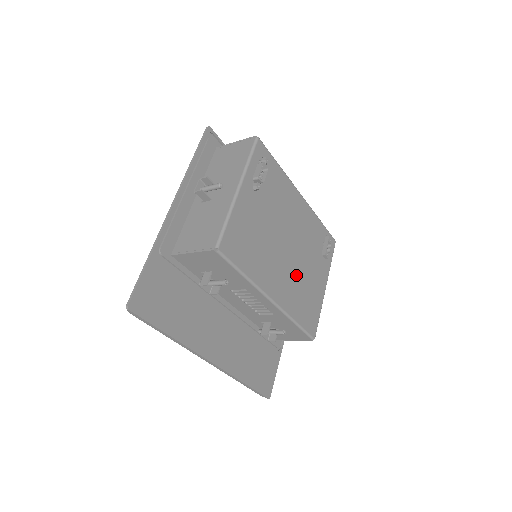
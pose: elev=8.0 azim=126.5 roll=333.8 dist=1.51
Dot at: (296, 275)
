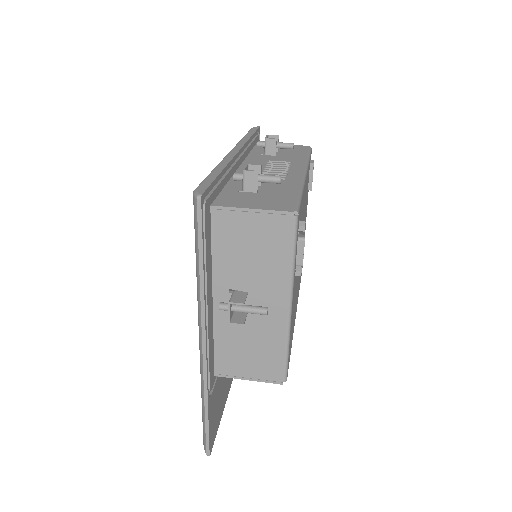
Dot at: occluded
